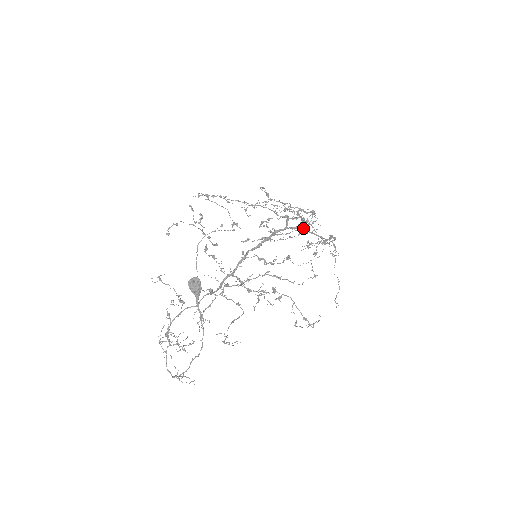
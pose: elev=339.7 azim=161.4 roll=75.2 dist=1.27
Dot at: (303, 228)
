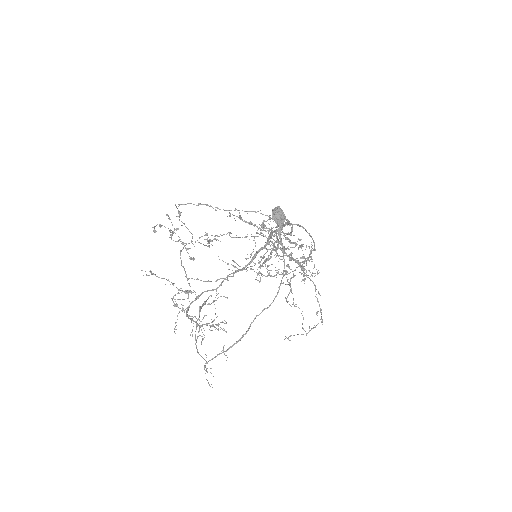
Dot at: (266, 259)
